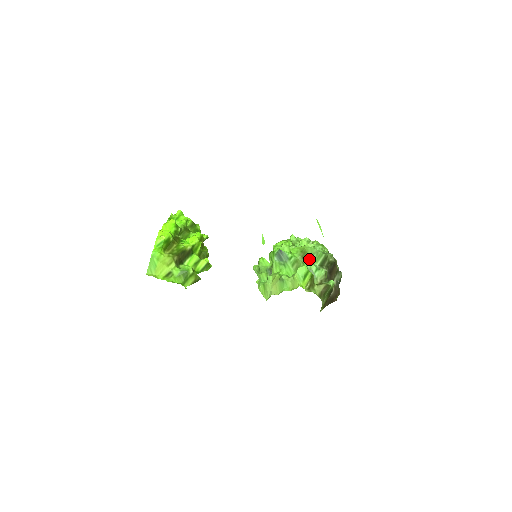
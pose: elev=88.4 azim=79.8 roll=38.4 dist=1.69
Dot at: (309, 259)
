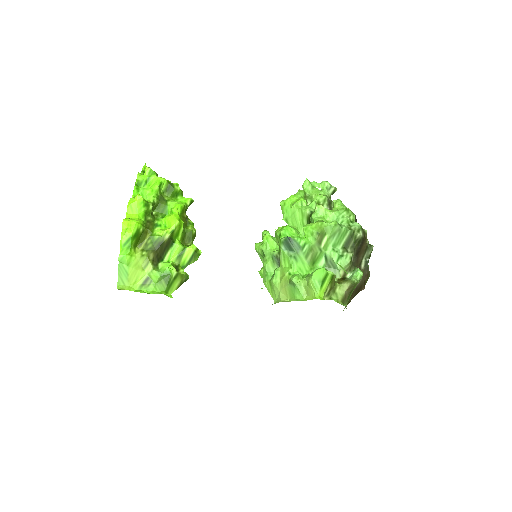
Dot at: (329, 242)
